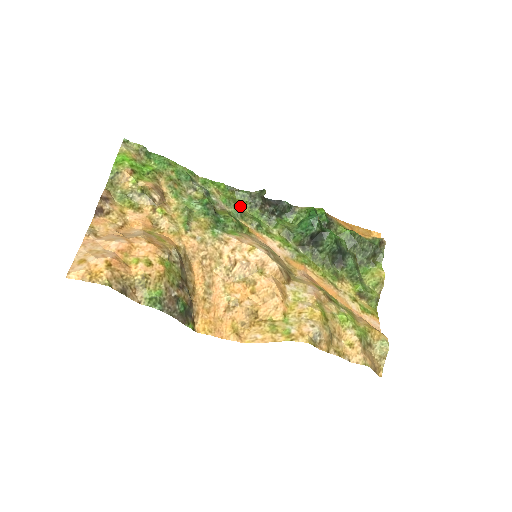
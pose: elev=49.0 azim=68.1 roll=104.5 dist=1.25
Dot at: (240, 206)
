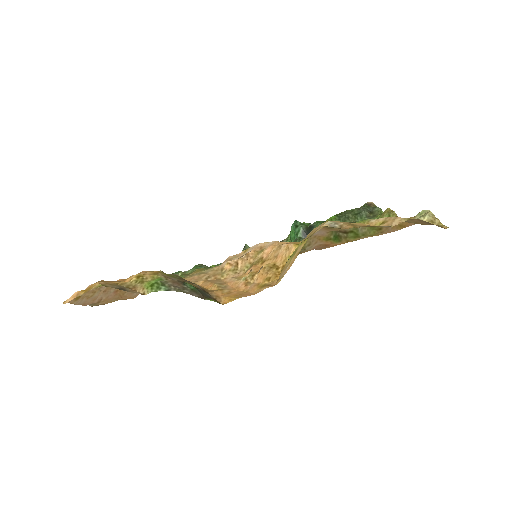
Dot at: occluded
